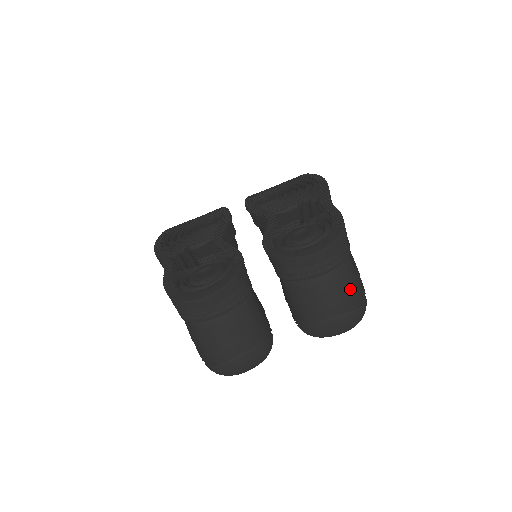
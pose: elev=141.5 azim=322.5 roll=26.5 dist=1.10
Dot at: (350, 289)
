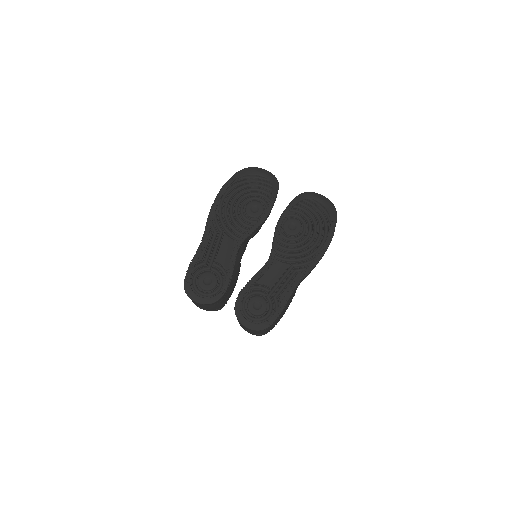
Dot at: (260, 333)
